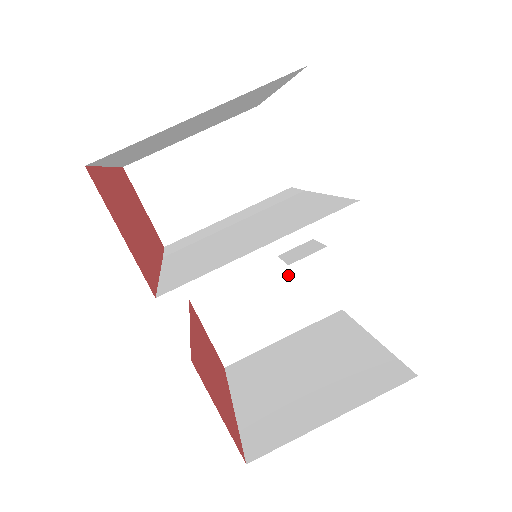
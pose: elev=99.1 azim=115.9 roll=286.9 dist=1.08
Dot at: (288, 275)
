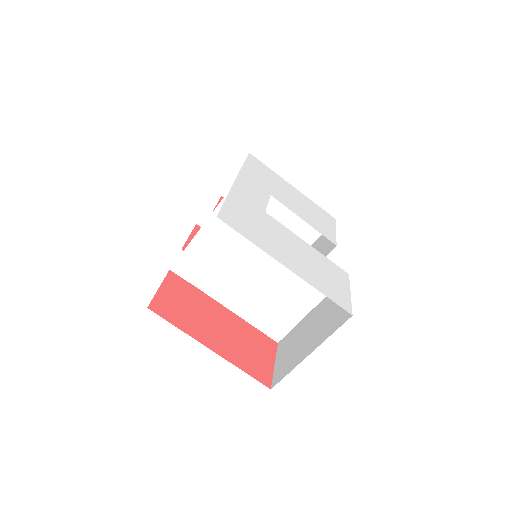
Dot at: occluded
